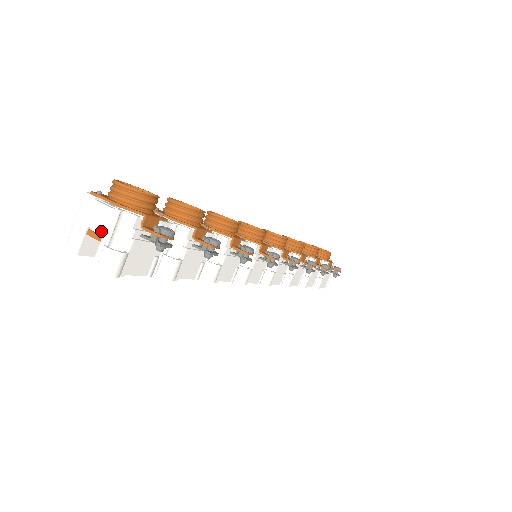
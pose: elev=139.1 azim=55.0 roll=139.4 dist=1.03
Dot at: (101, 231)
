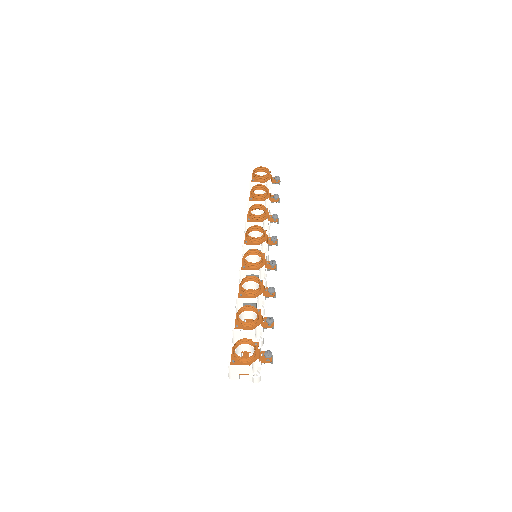
Dot at: (247, 374)
